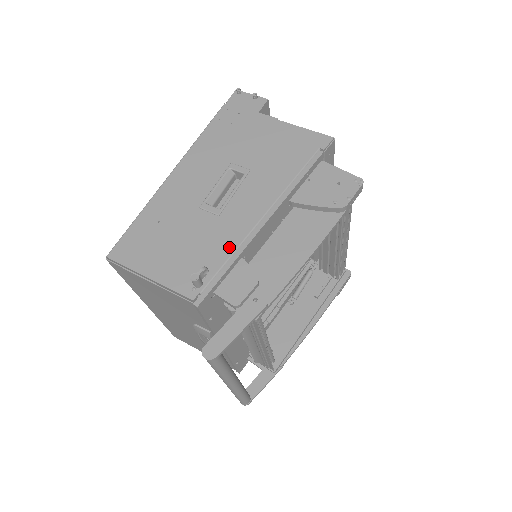
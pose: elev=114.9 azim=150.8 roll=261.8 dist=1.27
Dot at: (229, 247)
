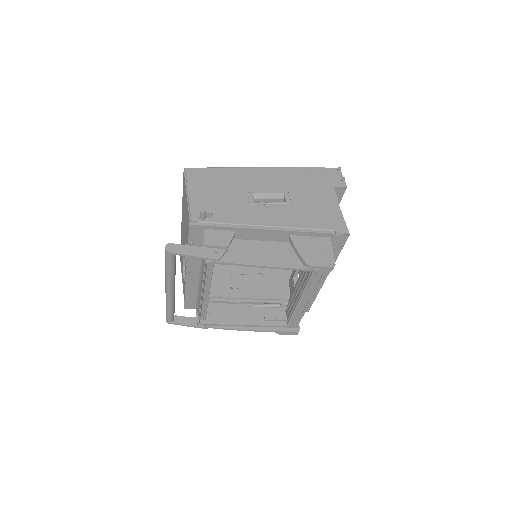
Dot at: (235, 220)
